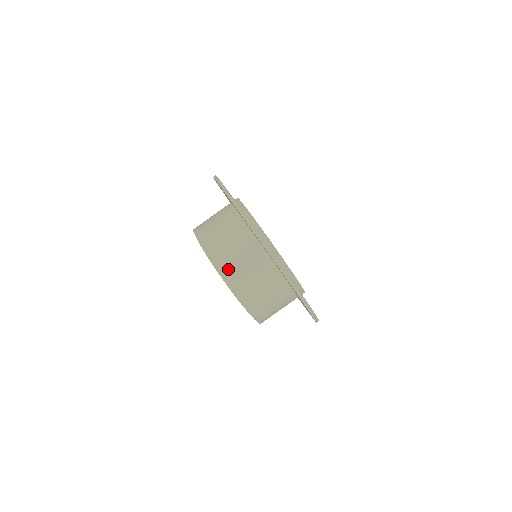
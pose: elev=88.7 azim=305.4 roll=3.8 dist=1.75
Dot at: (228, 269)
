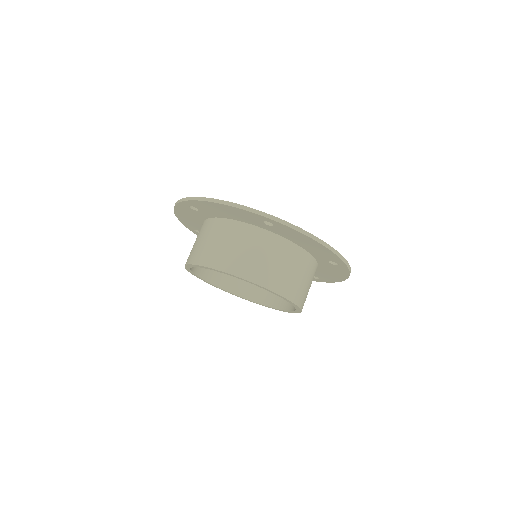
Dot at: (194, 255)
